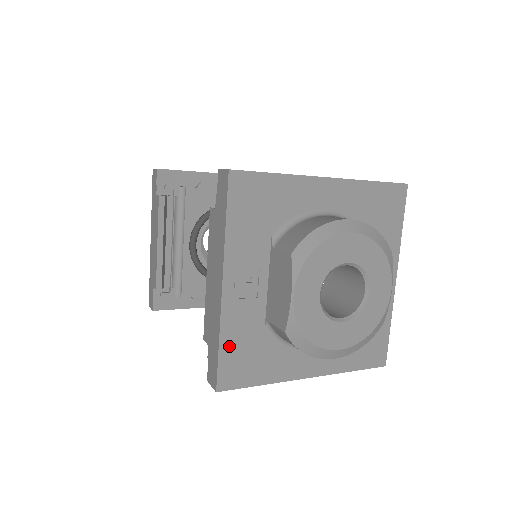
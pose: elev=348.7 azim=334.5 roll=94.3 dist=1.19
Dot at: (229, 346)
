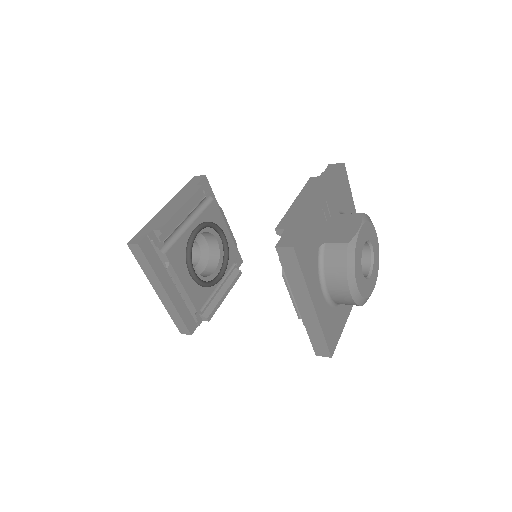
Dot at: (308, 232)
